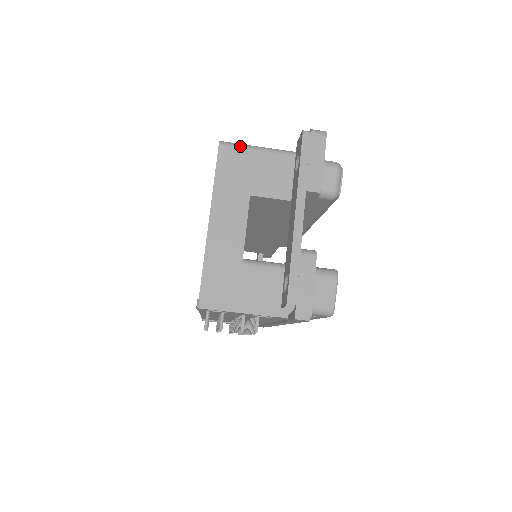
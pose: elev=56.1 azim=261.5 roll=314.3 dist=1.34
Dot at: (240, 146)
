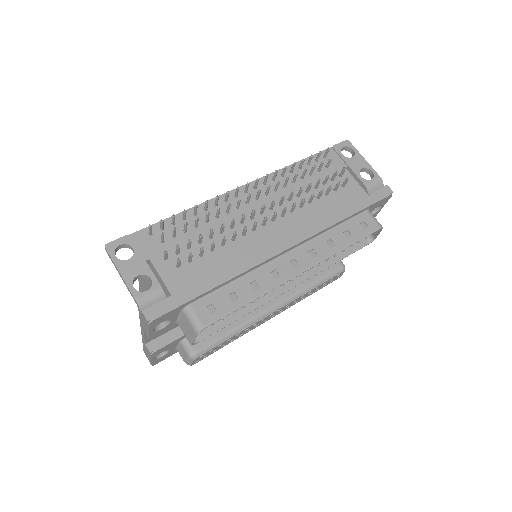
Dot at: occluded
